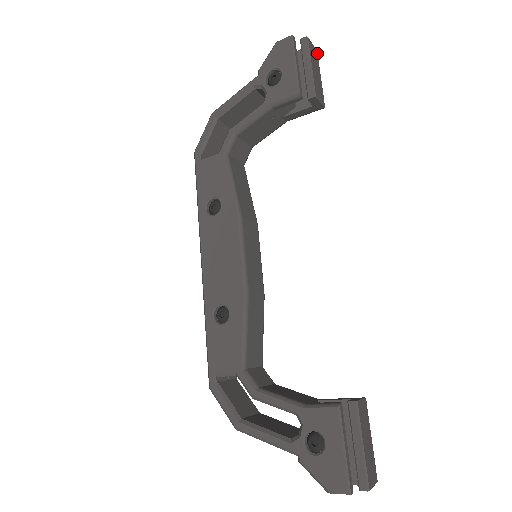
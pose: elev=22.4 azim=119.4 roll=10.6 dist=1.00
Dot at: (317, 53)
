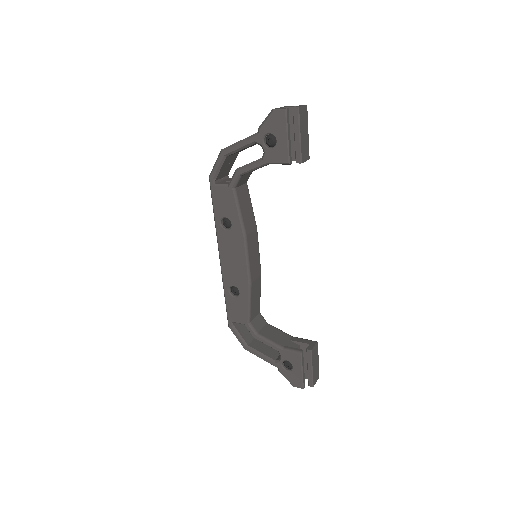
Dot at: occluded
